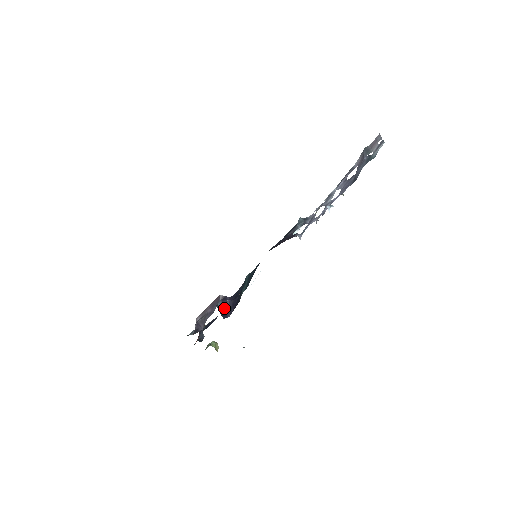
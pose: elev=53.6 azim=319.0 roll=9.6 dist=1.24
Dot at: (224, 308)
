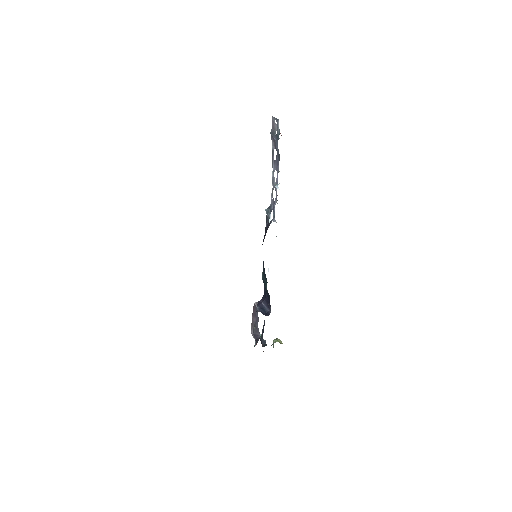
Dot at: (263, 309)
